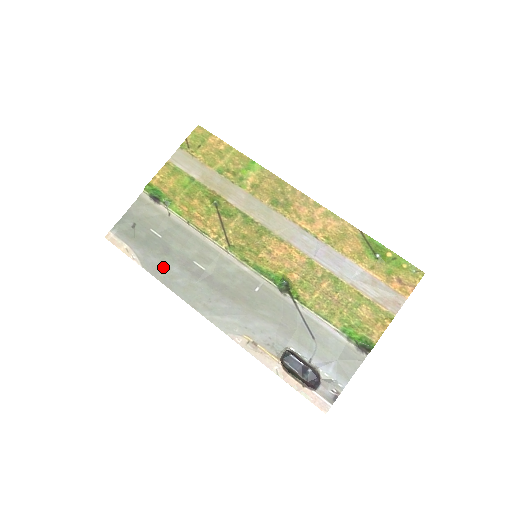
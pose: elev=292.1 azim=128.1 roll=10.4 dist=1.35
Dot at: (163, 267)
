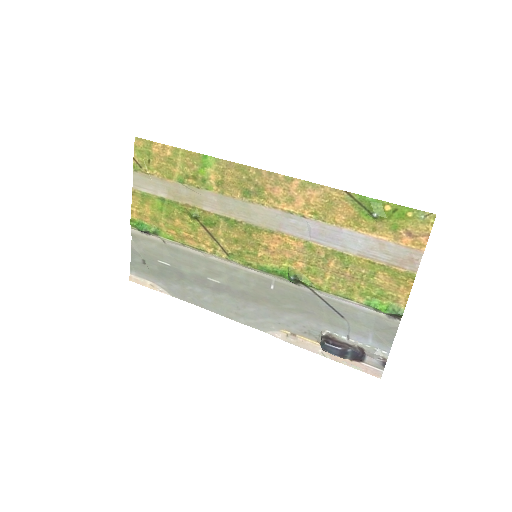
Dot at: (187, 291)
